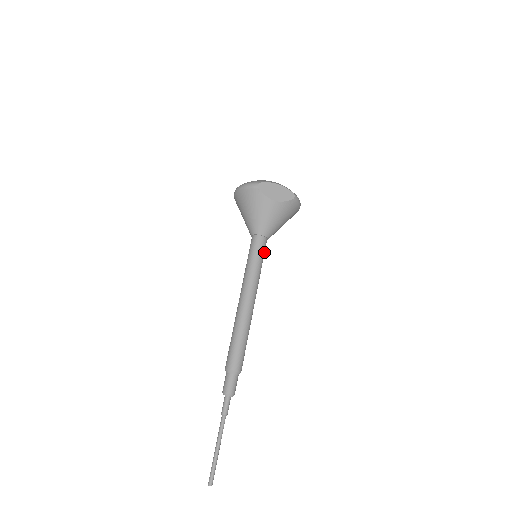
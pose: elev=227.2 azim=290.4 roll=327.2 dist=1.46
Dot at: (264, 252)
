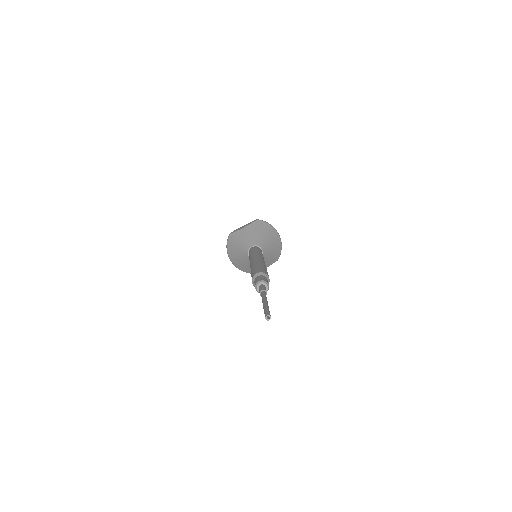
Dot at: (260, 250)
